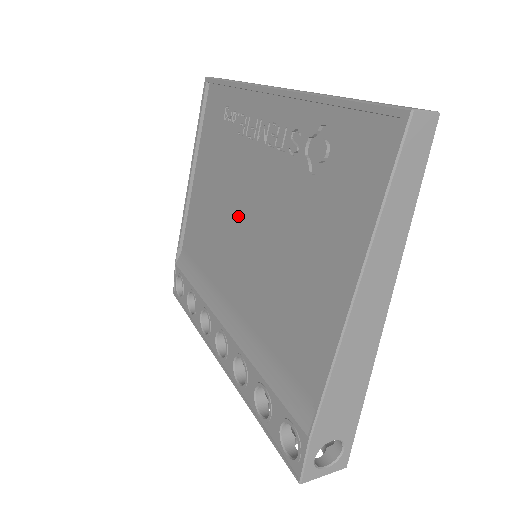
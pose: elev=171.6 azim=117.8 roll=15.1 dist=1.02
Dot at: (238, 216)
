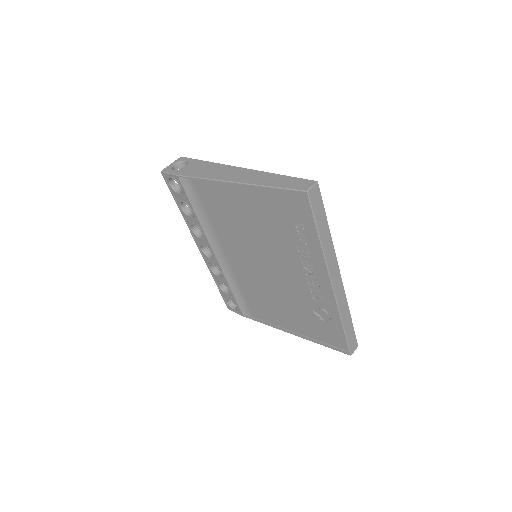
Dot at: (262, 254)
